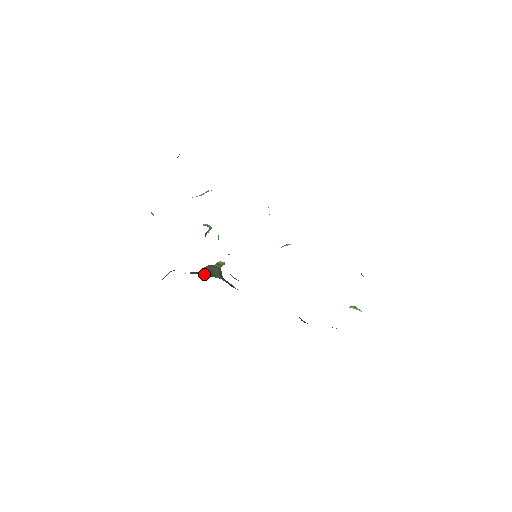
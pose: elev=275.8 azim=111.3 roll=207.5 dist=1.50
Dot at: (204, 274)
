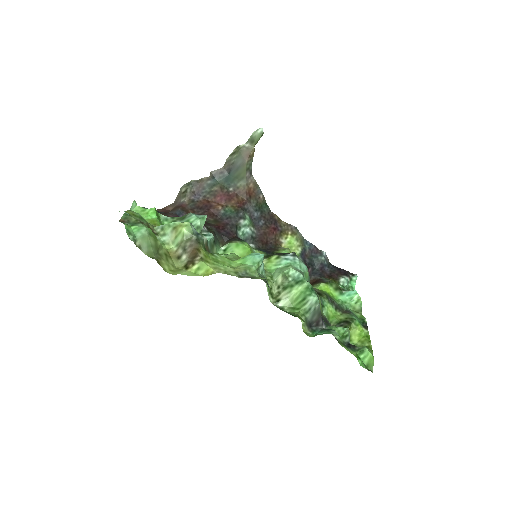
Dot at: (225, 180)
